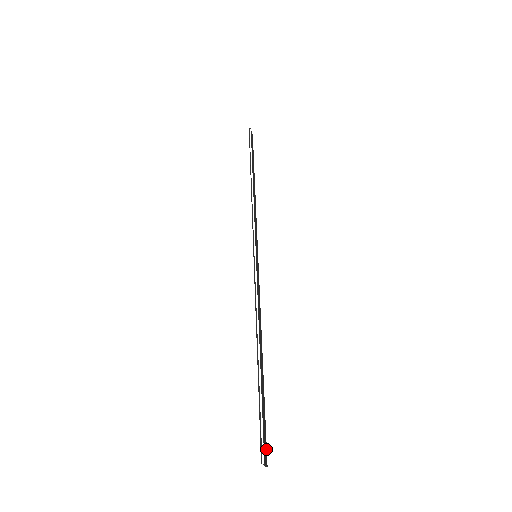
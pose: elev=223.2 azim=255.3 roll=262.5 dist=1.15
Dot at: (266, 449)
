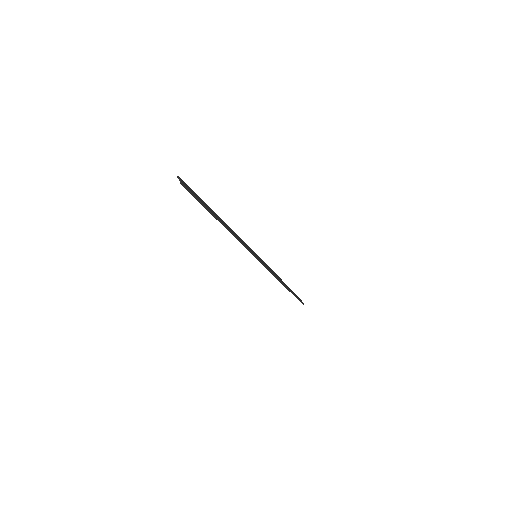
Dot at: (188, 188)
